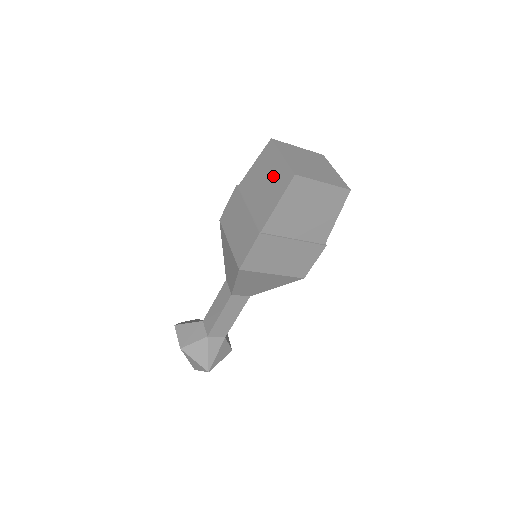
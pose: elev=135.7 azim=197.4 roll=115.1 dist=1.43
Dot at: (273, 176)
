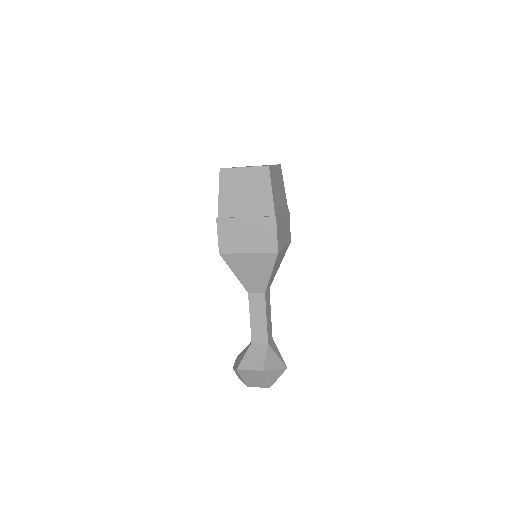
Dot at: (249, 183)
